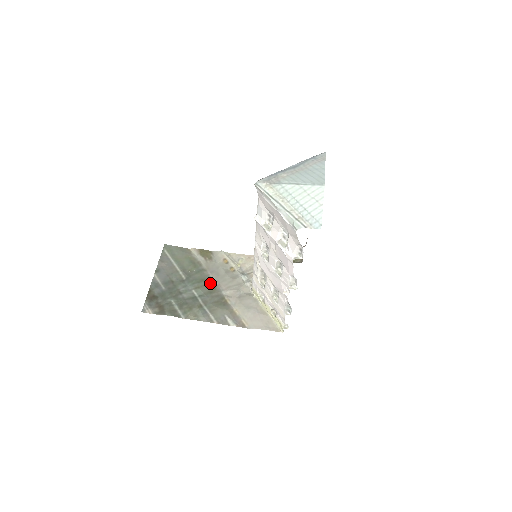
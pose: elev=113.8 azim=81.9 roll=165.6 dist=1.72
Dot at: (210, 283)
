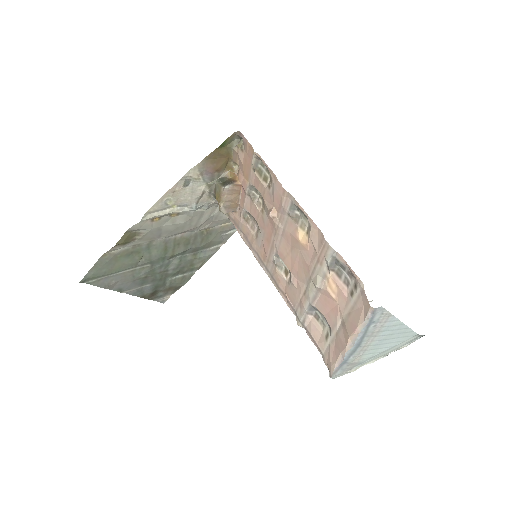
Dot at: (174, 242)
